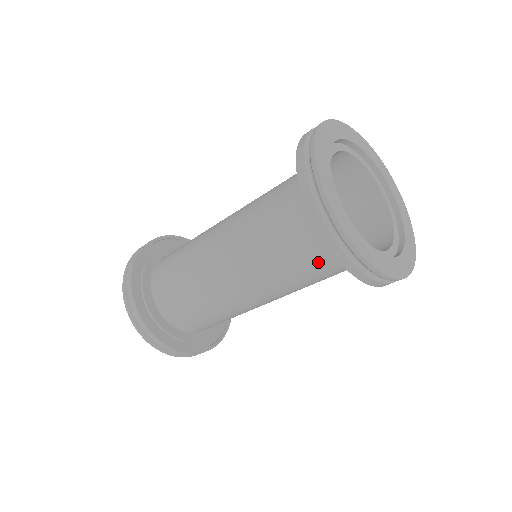
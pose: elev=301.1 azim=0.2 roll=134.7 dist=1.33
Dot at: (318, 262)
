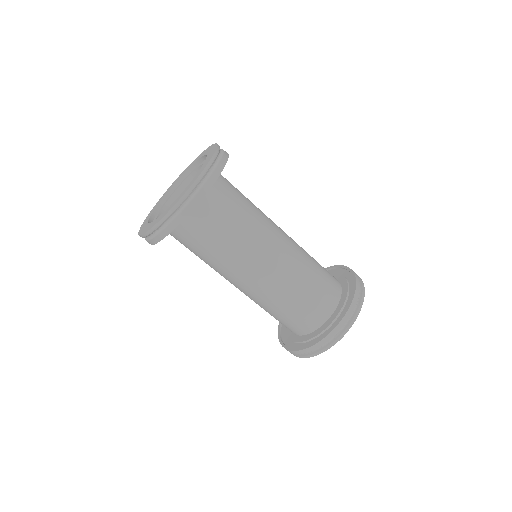
Dot at: occluded
